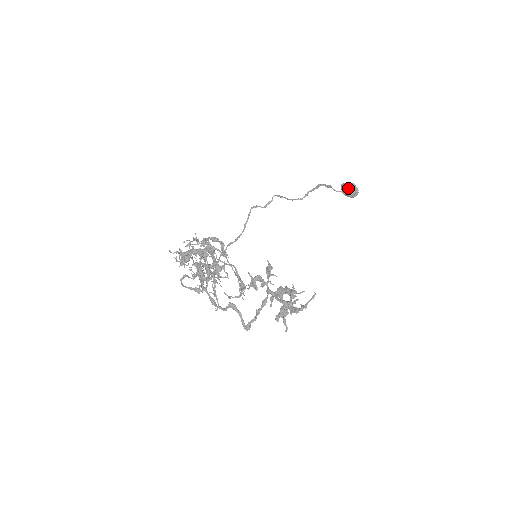
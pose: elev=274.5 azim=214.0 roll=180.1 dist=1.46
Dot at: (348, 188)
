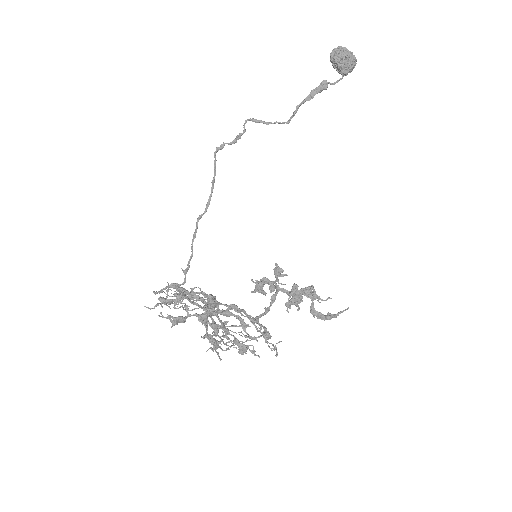
Dot at: (344, 65)
